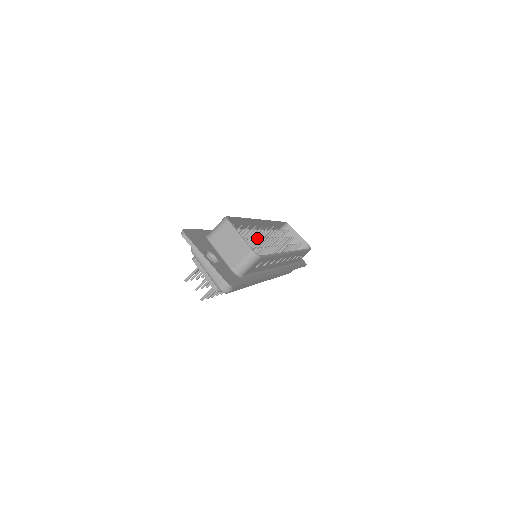
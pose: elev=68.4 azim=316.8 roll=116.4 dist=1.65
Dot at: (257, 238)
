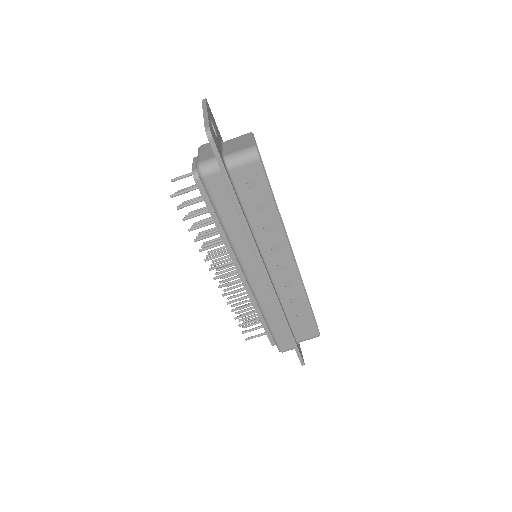
Dot at: occluded
